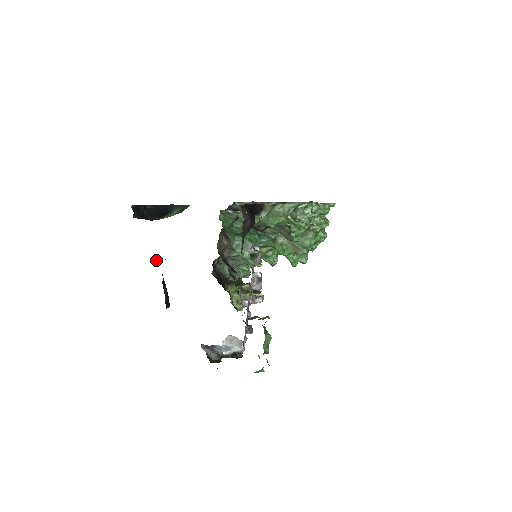
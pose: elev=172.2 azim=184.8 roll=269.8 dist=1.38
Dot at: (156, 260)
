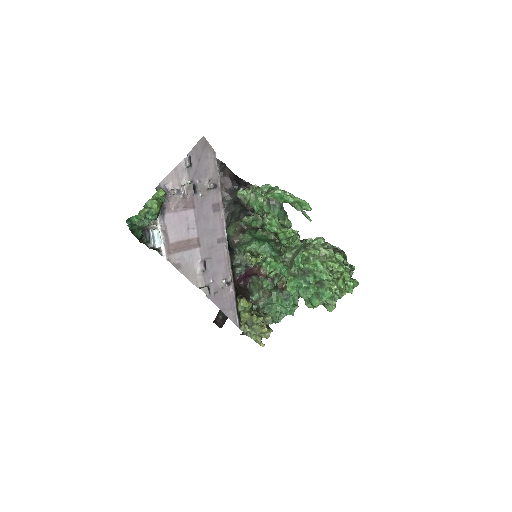
Dot at: occluded
